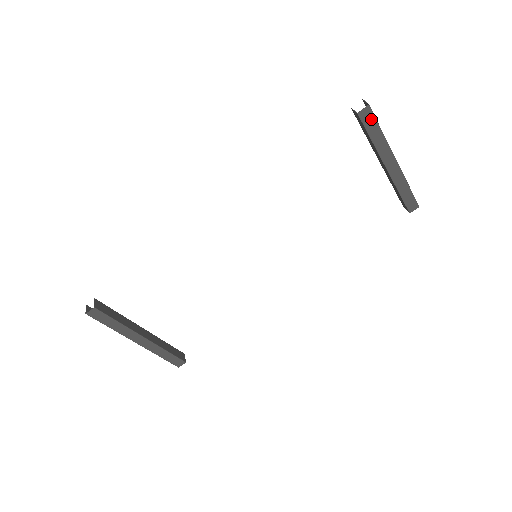
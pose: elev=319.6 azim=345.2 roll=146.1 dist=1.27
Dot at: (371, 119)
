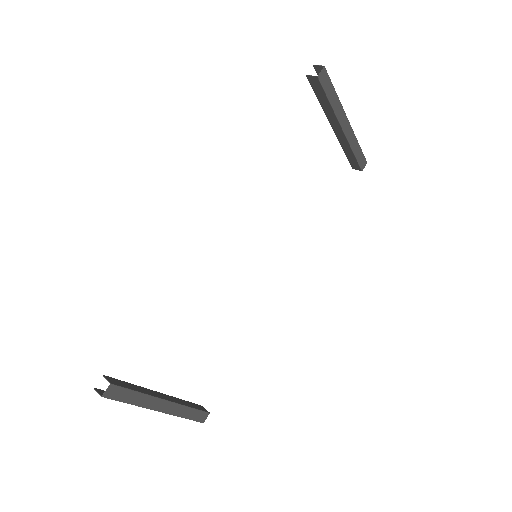
Dot at: (327, 81)
